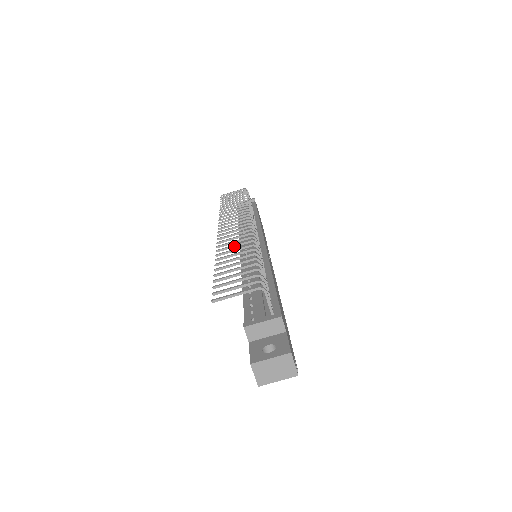
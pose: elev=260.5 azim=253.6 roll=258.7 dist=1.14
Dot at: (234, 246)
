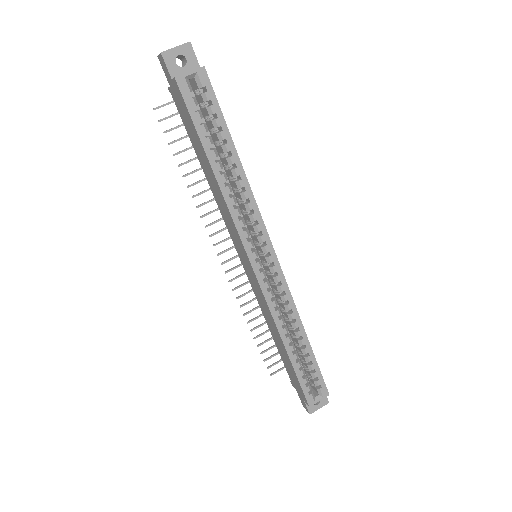
Dot at: (211, 200)
